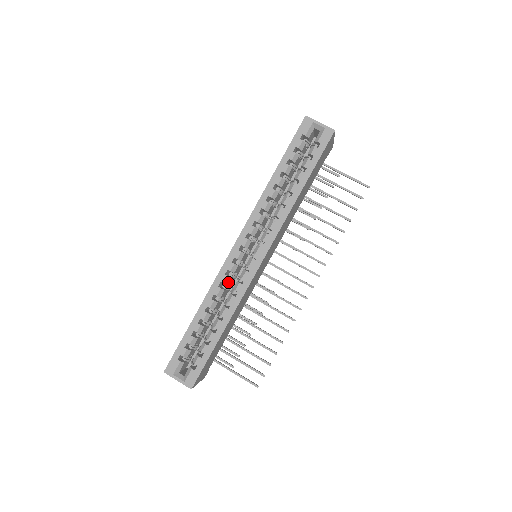
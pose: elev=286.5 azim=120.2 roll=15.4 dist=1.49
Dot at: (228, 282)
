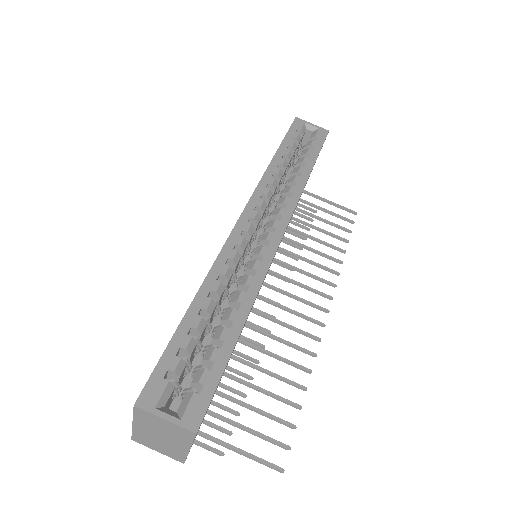
Dot at: (237, 261)
